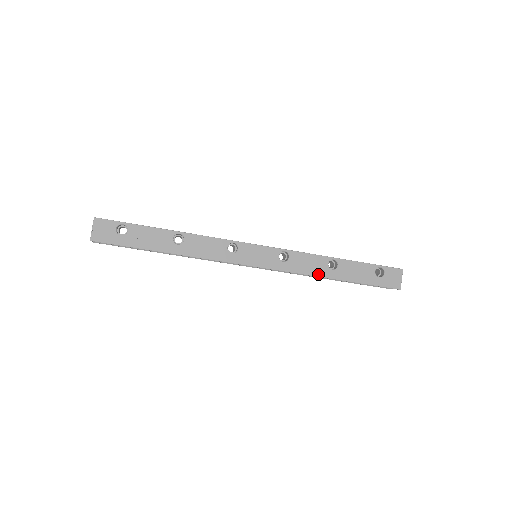
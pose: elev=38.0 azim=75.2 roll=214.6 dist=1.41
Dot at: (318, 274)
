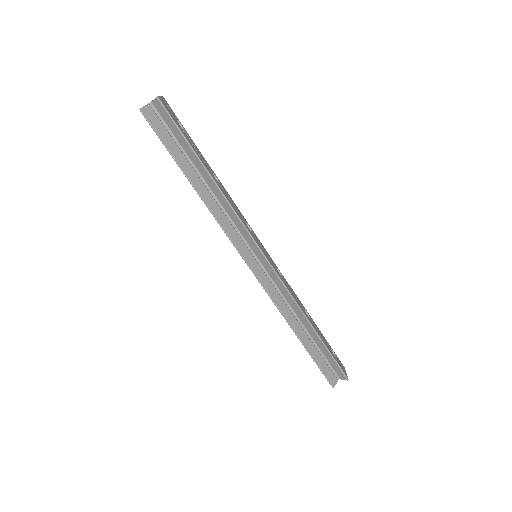
Dot at: (301, 308)
